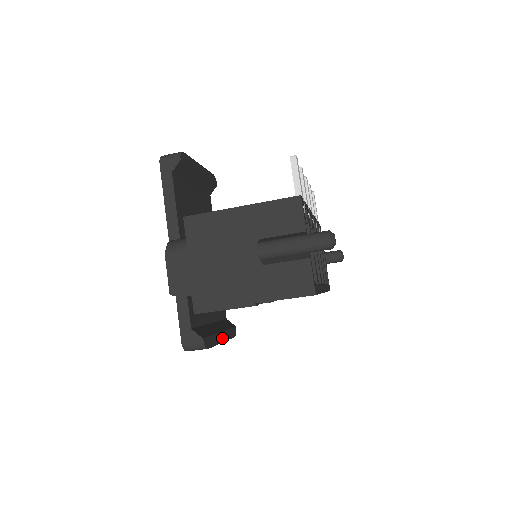
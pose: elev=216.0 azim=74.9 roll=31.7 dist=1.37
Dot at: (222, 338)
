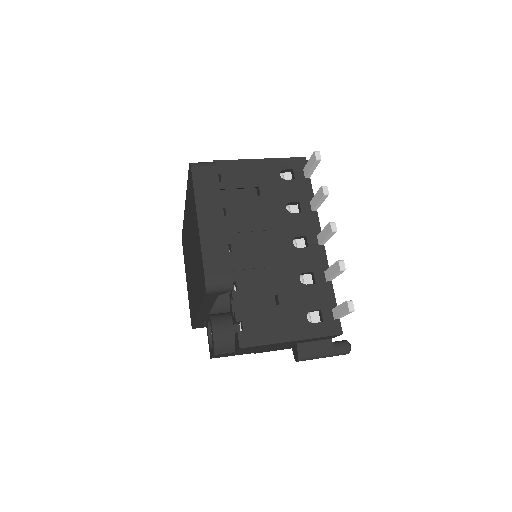
Dot at: occluded
